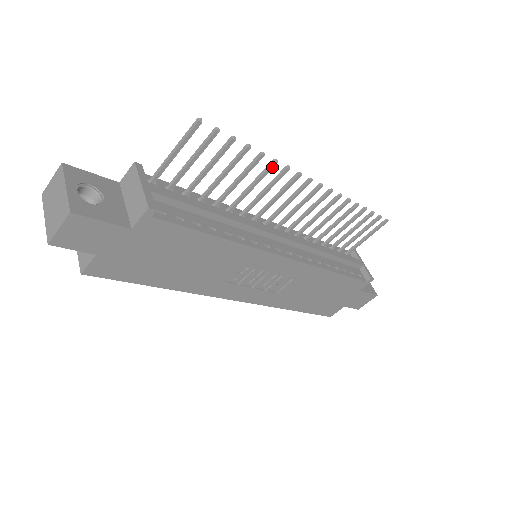
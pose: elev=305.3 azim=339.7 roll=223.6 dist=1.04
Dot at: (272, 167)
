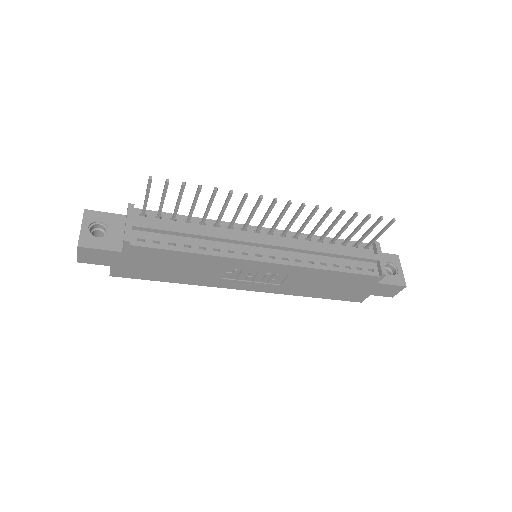
Dot at: (231, 196)
